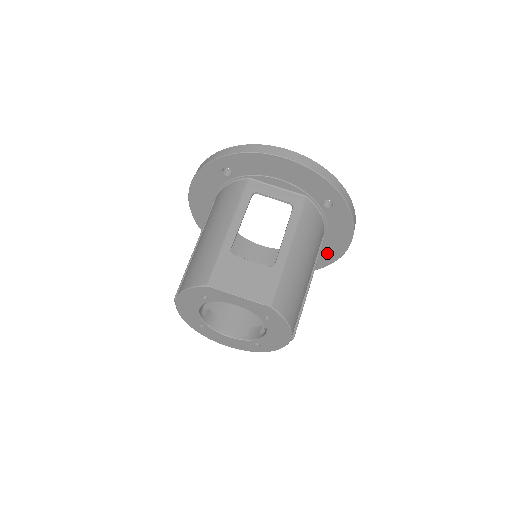
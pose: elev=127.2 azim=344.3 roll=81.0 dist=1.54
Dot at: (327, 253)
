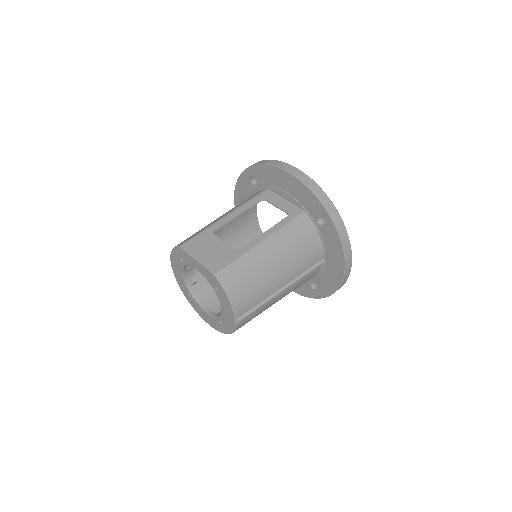
Dot at: (329, 279)
